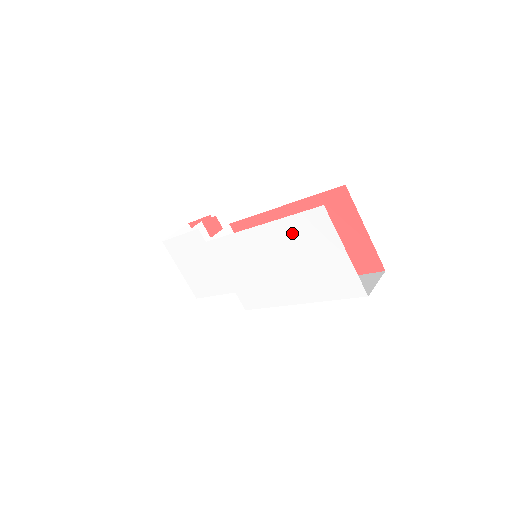
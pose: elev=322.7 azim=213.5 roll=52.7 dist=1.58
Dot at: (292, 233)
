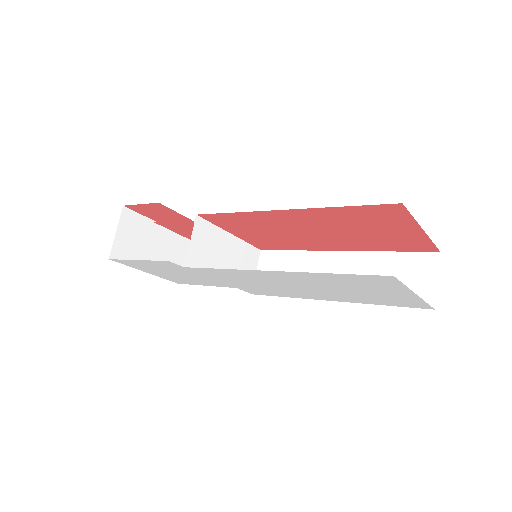
Dot at: (331, 280)
